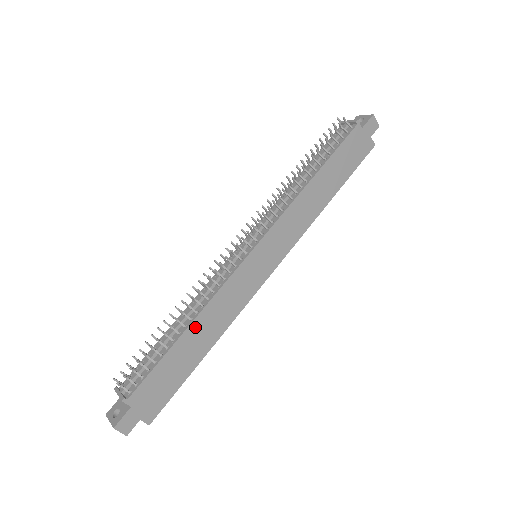
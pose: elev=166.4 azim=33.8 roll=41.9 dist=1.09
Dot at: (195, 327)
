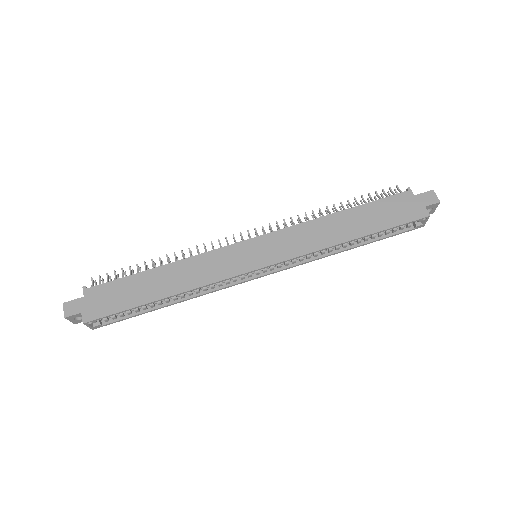
Dot at: (167, 270)
